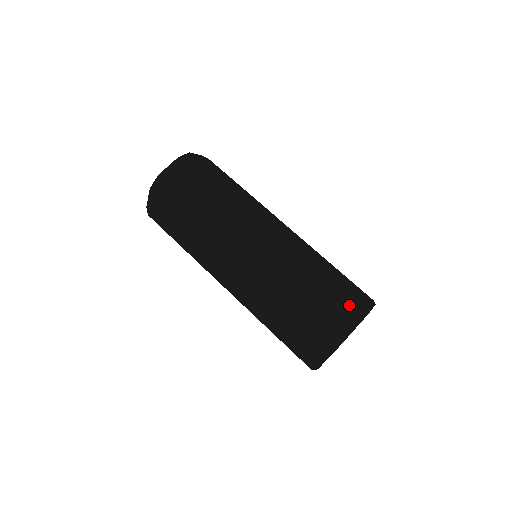
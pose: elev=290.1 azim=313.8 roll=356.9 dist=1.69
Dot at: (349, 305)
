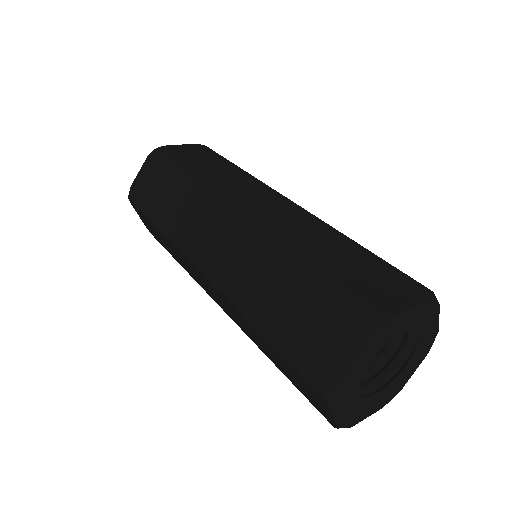
Dot at: (404, 280)
